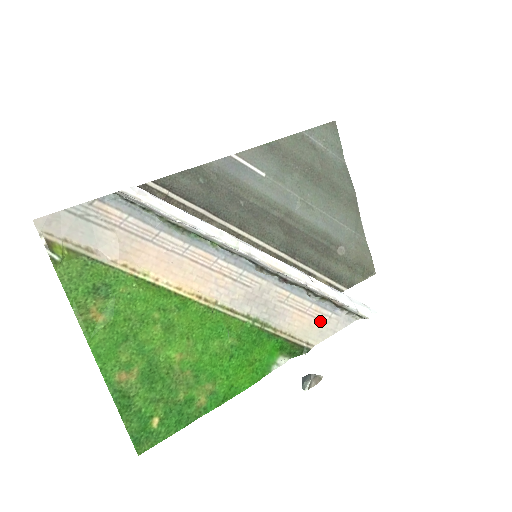
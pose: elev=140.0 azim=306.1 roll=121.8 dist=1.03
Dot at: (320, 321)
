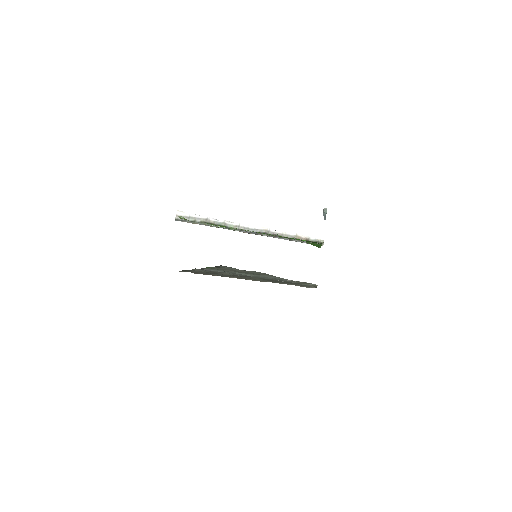
Dot at: occluded
